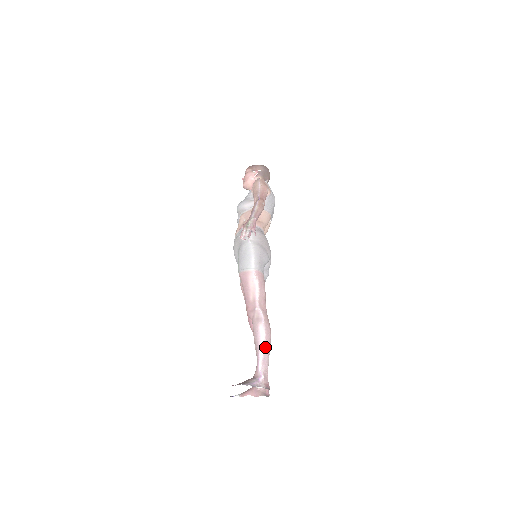
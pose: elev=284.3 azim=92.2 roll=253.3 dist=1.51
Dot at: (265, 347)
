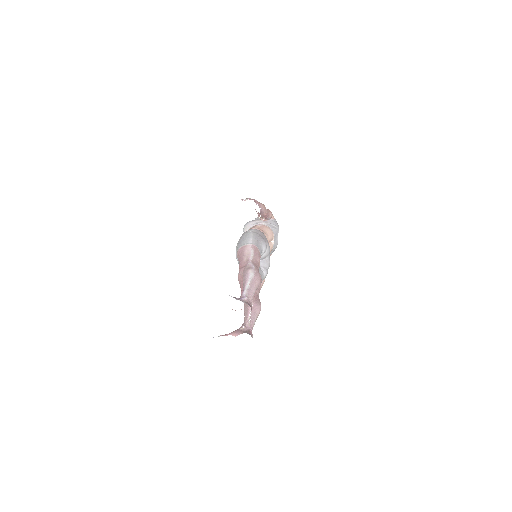
Dot at: (252, 282)
